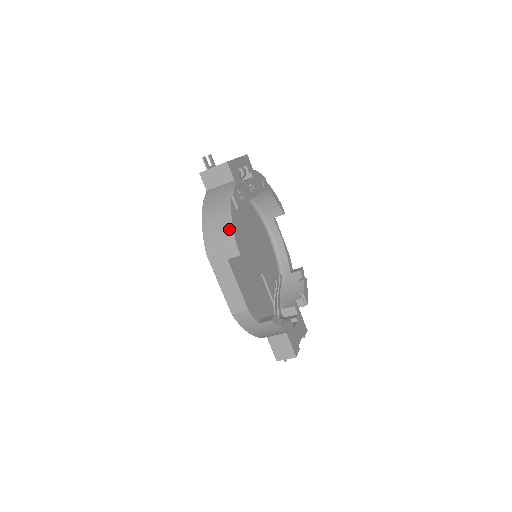
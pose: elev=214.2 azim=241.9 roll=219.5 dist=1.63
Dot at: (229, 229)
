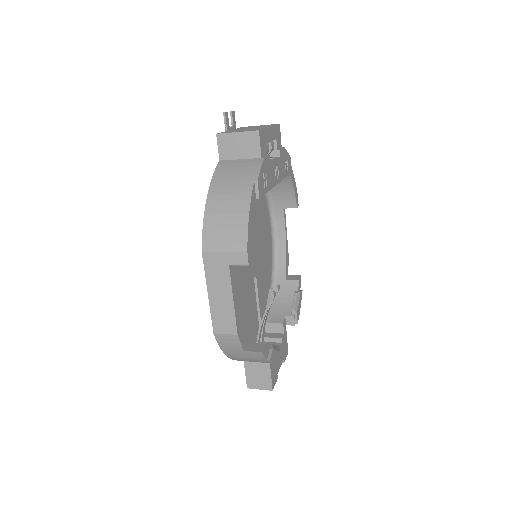
Dot at: (242, 226)
